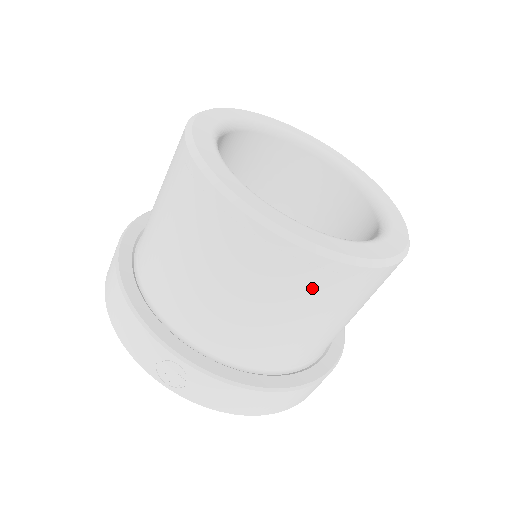
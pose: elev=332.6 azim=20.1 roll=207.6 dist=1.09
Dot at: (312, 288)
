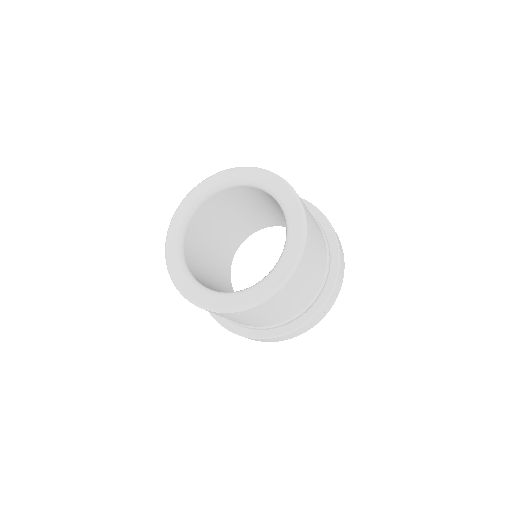
Dot at: (308, 260)
